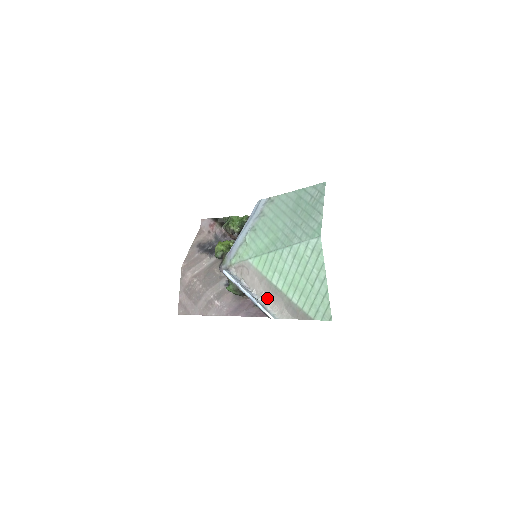
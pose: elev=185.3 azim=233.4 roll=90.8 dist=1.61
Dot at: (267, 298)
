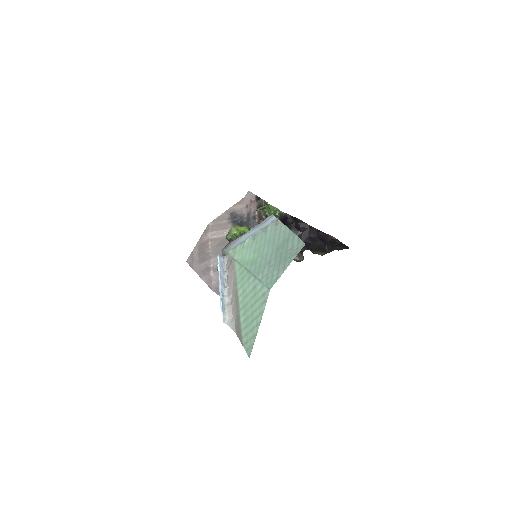
Dot at: (231, 301)
